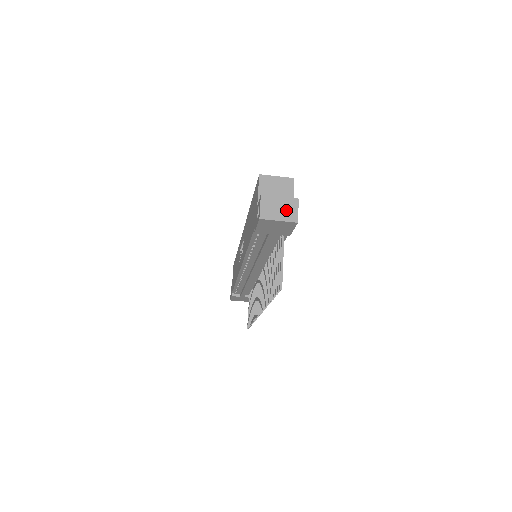
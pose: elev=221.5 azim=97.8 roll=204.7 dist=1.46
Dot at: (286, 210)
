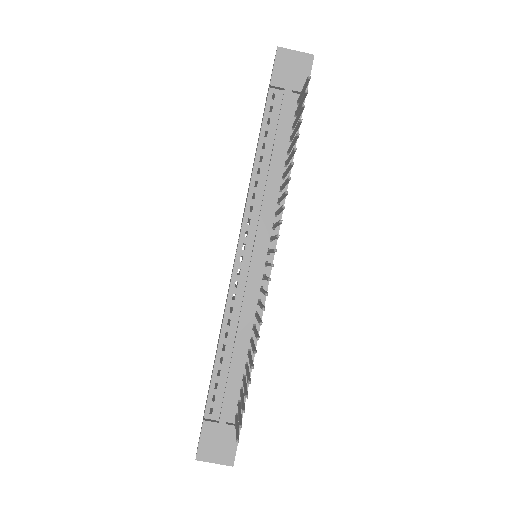
Dot at: occluded
